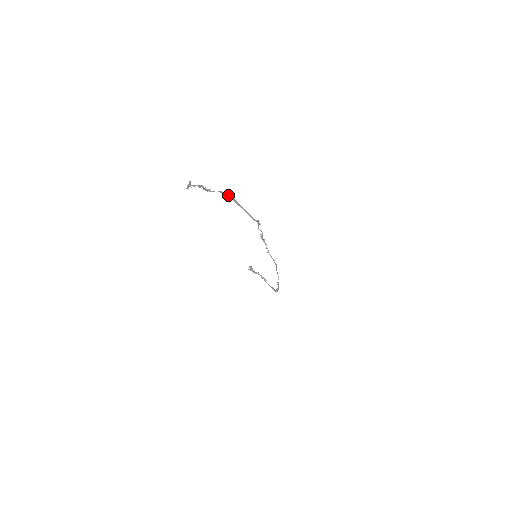
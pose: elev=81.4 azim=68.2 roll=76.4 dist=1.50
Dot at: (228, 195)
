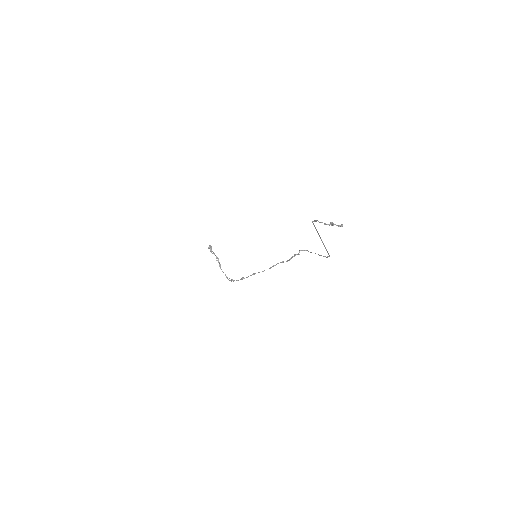
Dot at: (313, 224)
